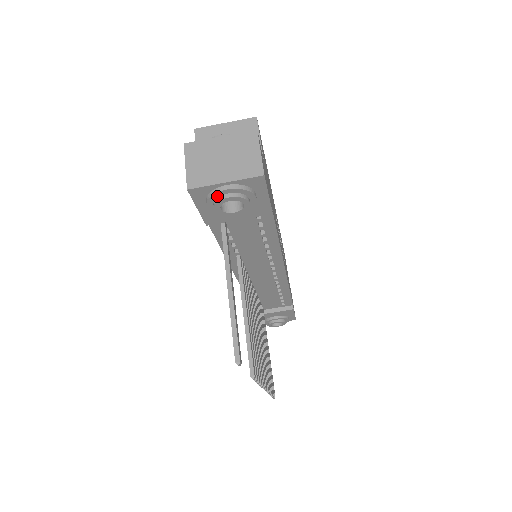
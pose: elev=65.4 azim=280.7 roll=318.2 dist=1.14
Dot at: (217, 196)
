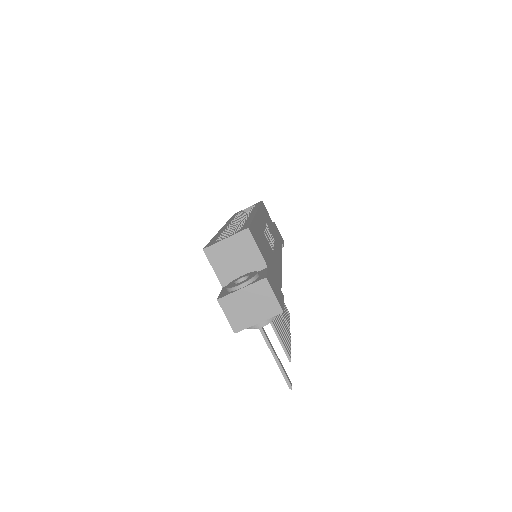
Dot at: (254, 327)
